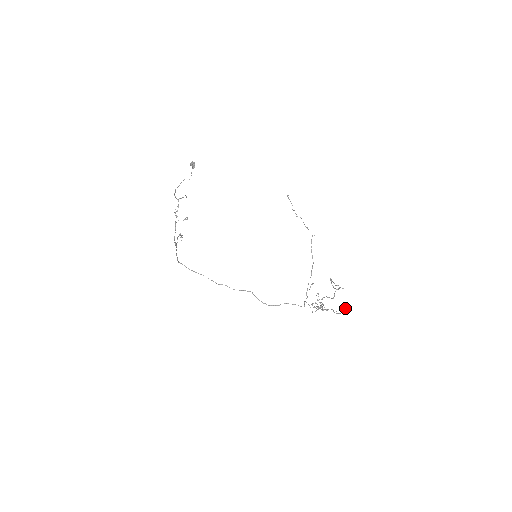
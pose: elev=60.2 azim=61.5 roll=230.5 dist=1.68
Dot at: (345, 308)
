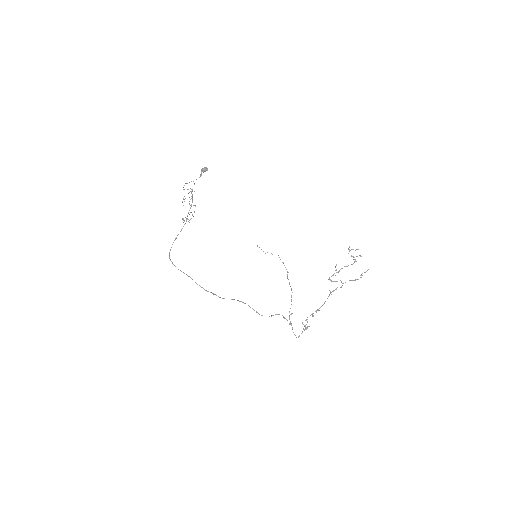
Dot at: (365, 272)
